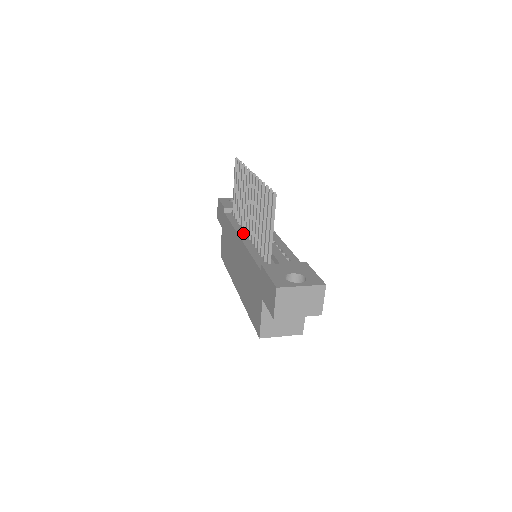
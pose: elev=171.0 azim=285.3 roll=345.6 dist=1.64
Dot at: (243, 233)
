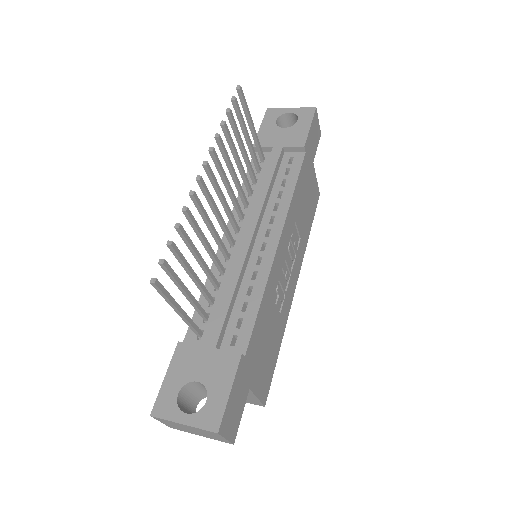
Dot at: occluded
